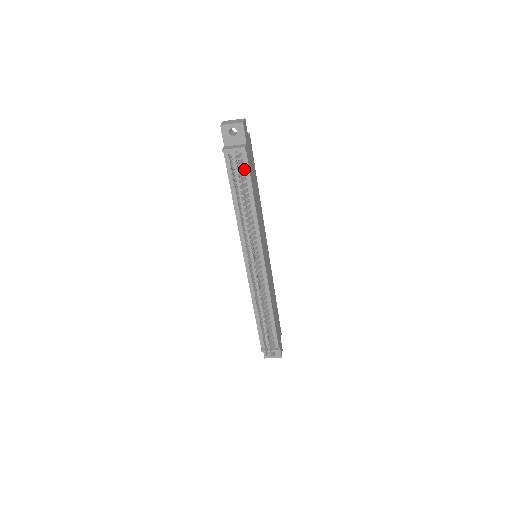
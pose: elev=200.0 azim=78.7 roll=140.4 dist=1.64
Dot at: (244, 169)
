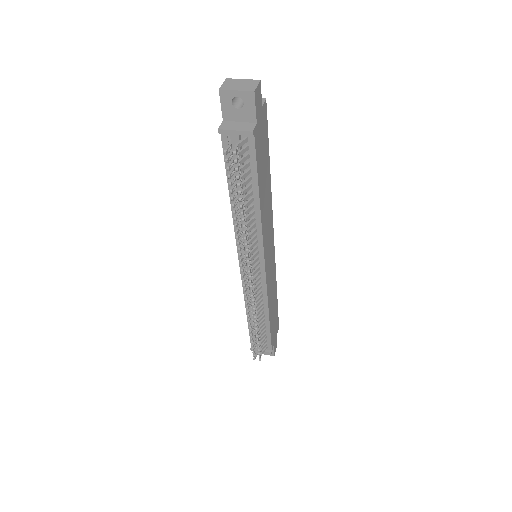
Dot at: (249, 159)
